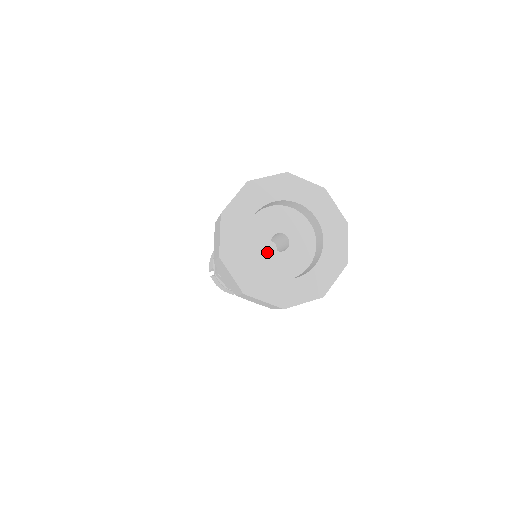
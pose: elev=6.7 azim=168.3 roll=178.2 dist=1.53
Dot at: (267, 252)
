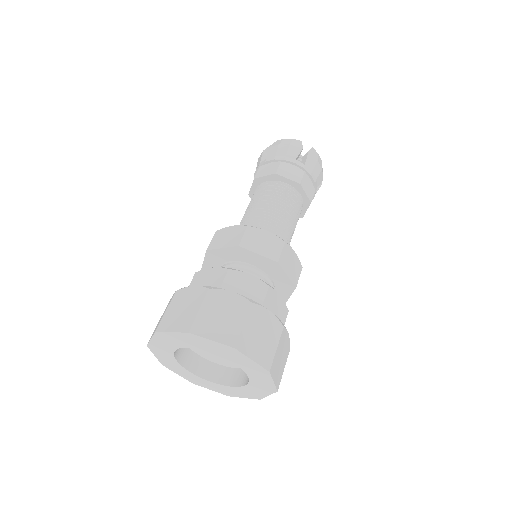
Dot at: occluded
